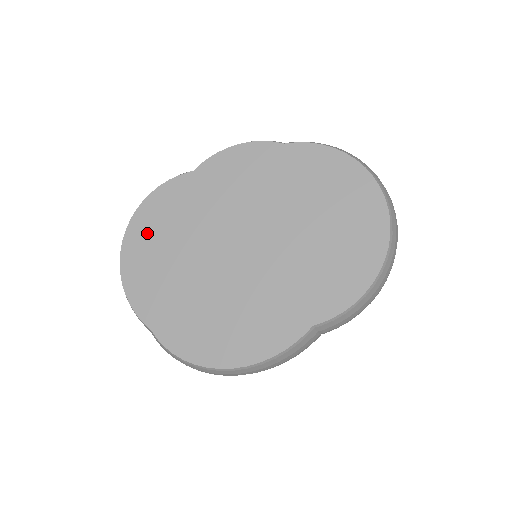
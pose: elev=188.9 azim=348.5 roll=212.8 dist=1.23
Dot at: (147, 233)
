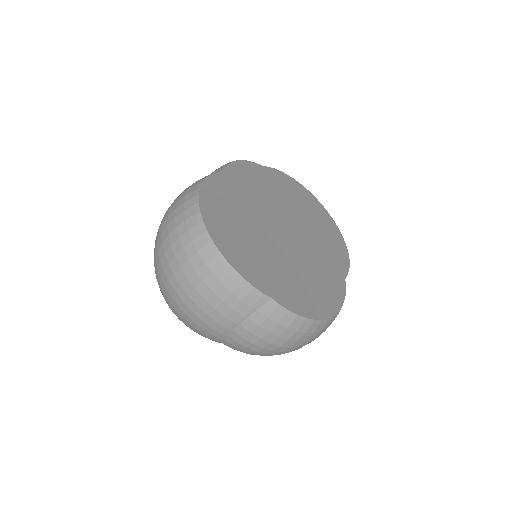
Dot at: (219, 215)
